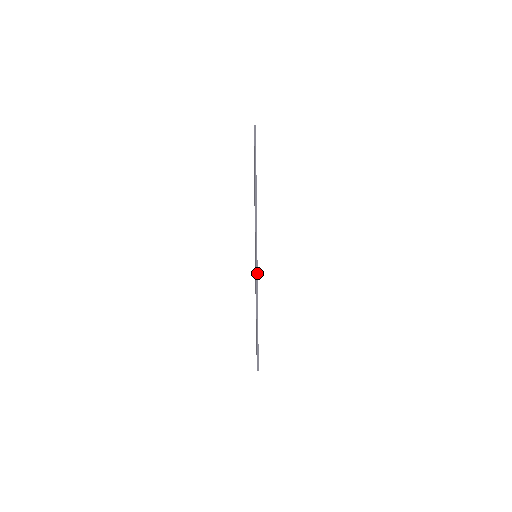
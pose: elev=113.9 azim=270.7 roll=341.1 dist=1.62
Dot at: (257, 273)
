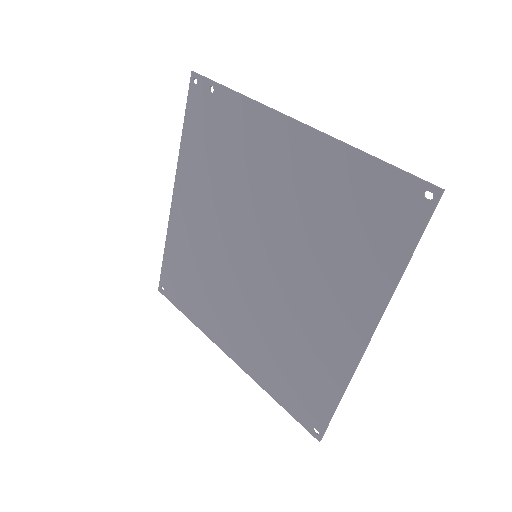
Dot at: (323, 132)
